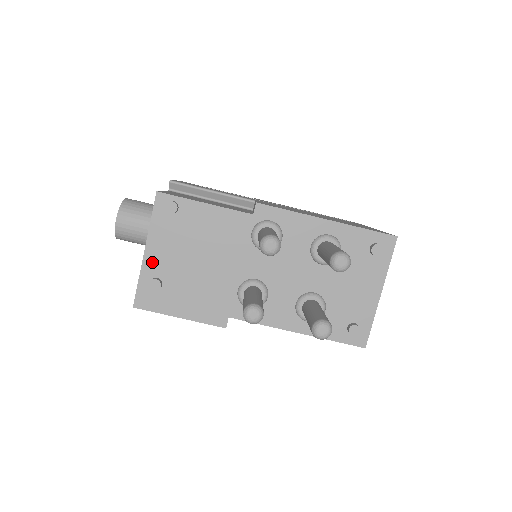
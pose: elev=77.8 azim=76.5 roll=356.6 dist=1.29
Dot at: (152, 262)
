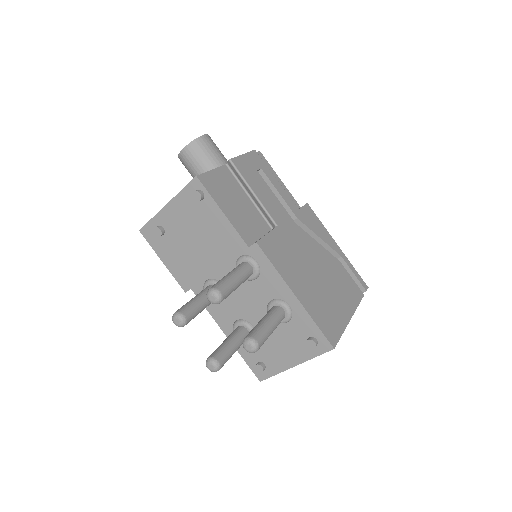
Dot at: (166, 216)
